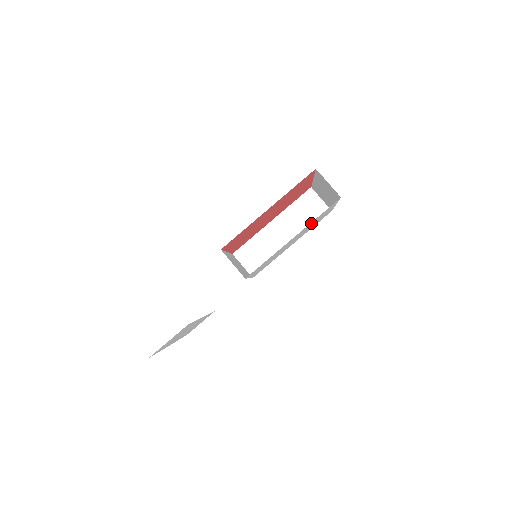
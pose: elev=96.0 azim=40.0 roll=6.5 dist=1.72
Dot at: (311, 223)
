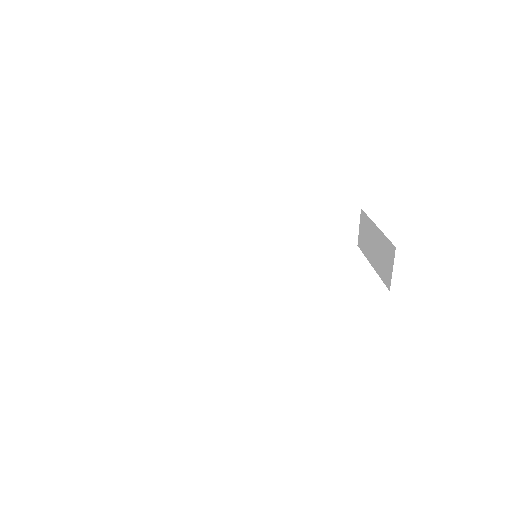
Dot at: occluded
